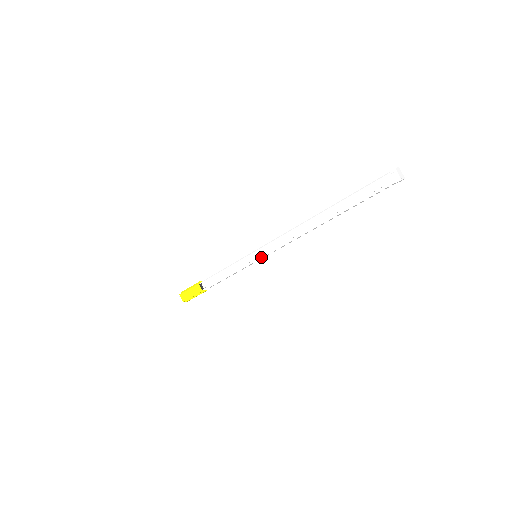
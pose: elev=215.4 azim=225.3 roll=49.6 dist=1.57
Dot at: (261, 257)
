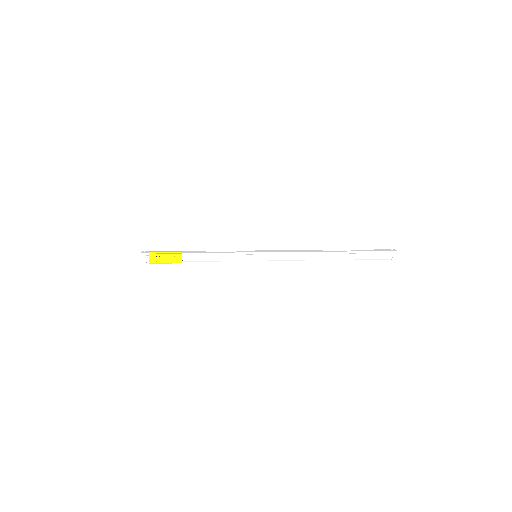
Dot at: (263, 260)
